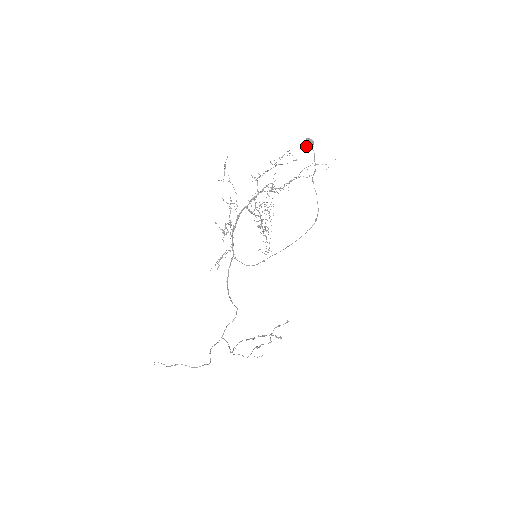
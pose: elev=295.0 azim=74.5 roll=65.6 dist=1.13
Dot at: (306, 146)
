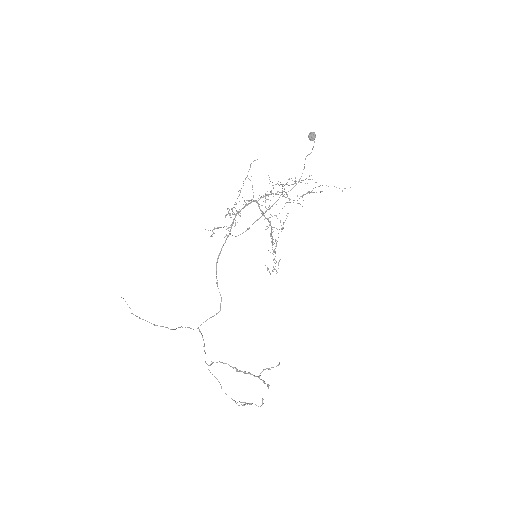
Dot at: (309, 137)
